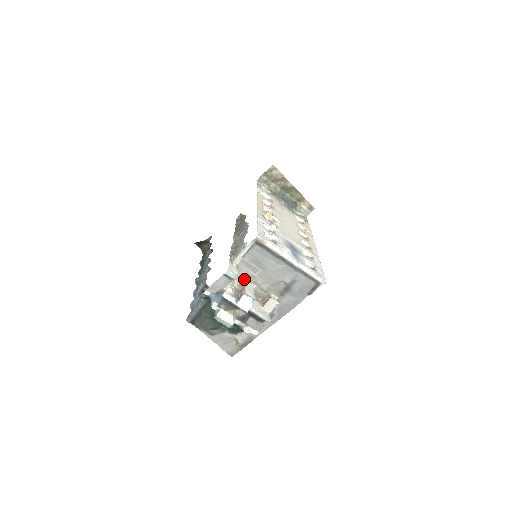
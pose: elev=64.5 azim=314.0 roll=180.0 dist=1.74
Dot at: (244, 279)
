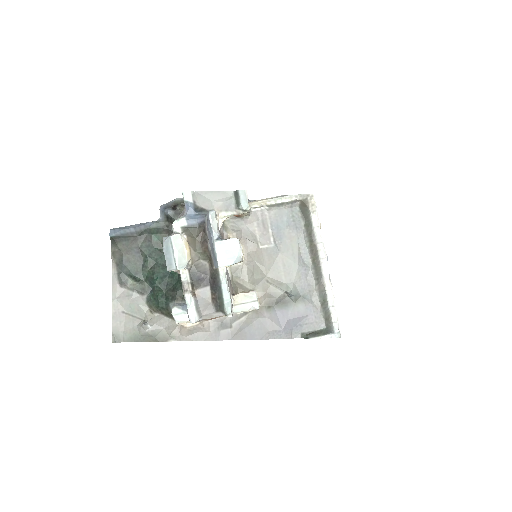
Dot at: (241, 239)
